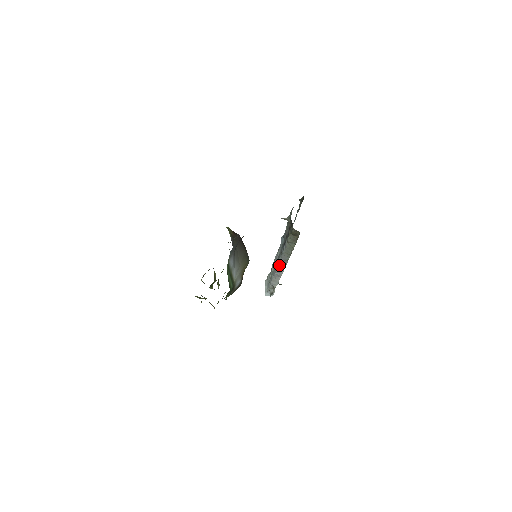
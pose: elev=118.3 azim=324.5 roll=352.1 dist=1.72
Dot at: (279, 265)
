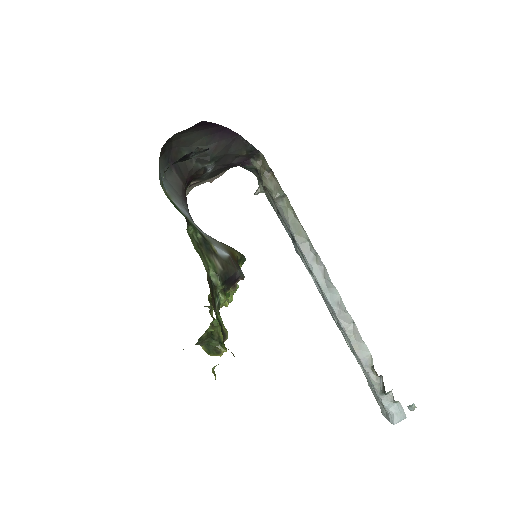
Dot at: (320, 282)
